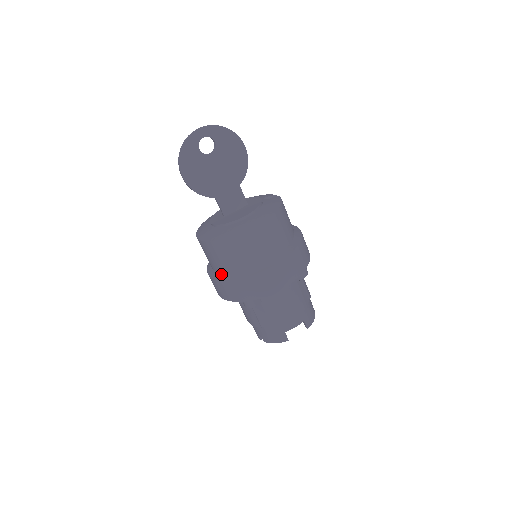
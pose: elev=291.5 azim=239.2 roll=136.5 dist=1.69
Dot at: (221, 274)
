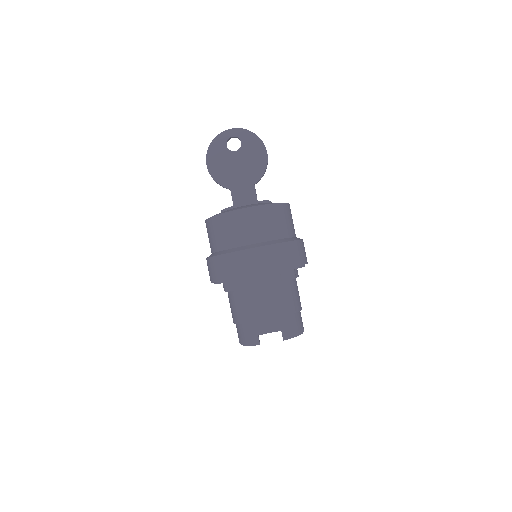
Dot at: (212, 254)
